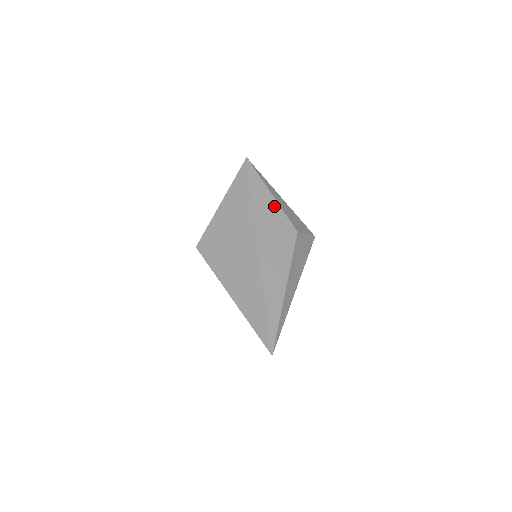
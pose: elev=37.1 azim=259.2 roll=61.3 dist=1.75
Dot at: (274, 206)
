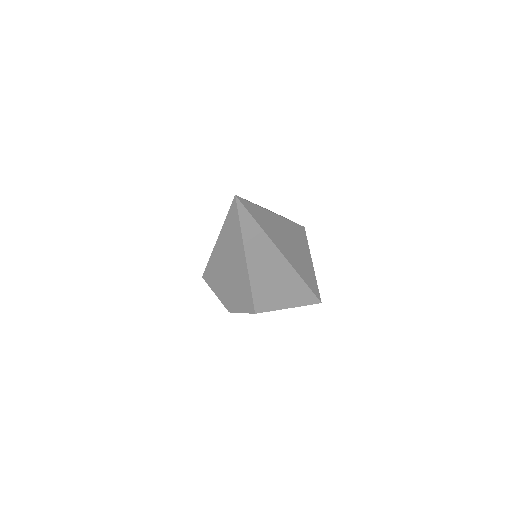
Dot at: occluded
